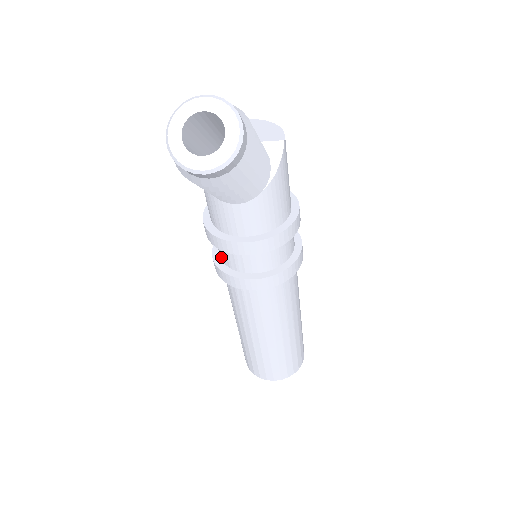
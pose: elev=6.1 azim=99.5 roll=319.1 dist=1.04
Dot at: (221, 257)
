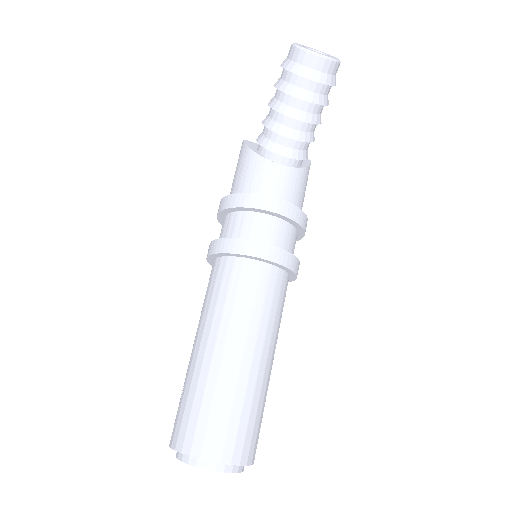
Dot at: (228, 236)
